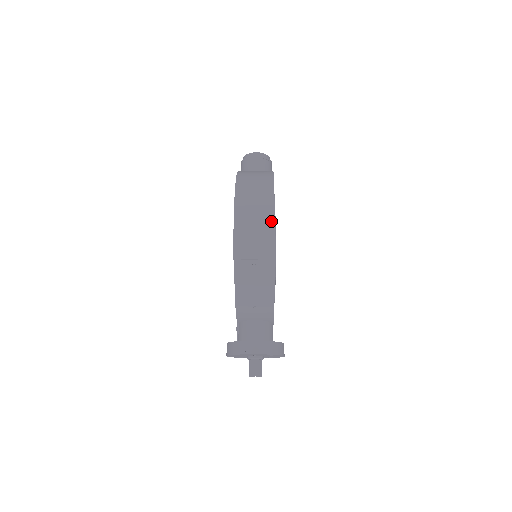
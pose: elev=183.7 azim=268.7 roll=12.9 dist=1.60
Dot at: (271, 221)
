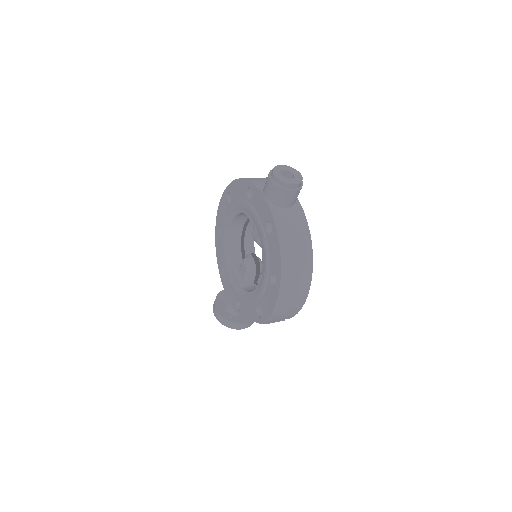
Dot at: (301, 306)
